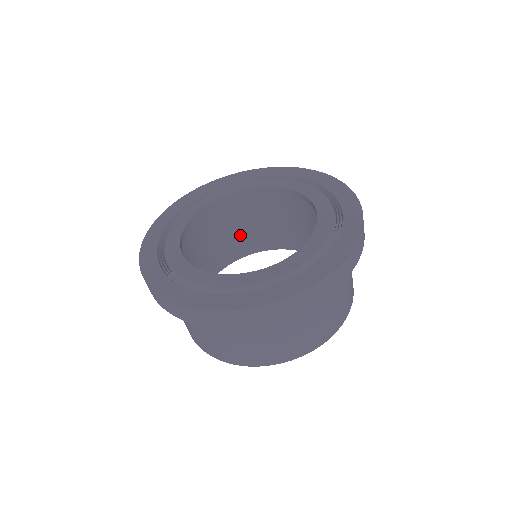
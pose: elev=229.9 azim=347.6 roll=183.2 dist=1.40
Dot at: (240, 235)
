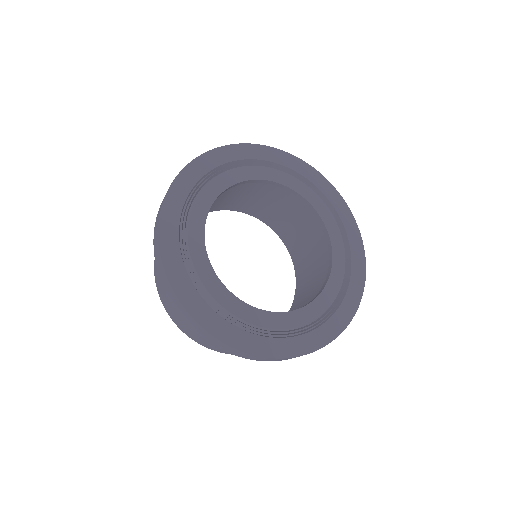
Dot at: (278, 213)
